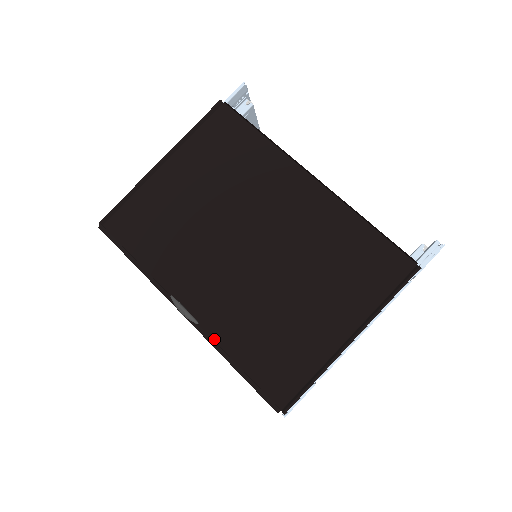
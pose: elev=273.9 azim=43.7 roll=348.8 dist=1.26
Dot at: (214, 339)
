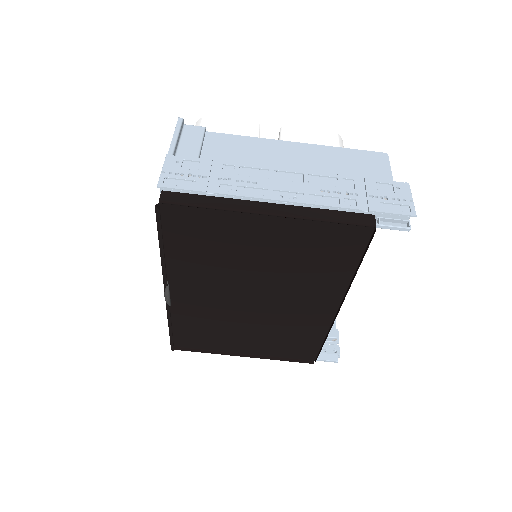
Dot at: (172, 310)
